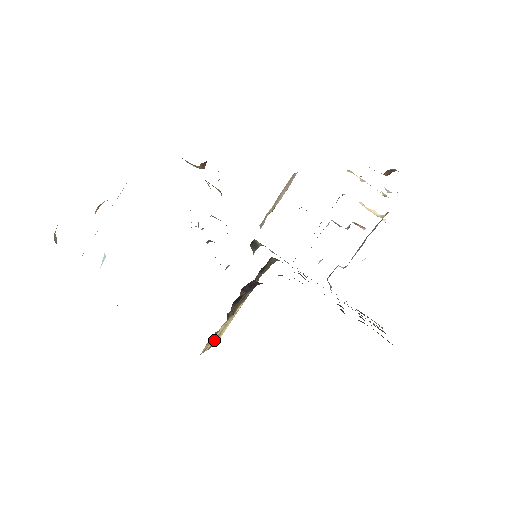
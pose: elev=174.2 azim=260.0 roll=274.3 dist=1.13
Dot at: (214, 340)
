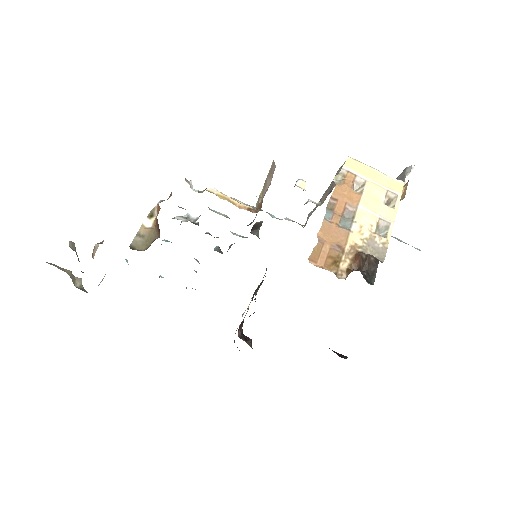
Dot at: occluded
